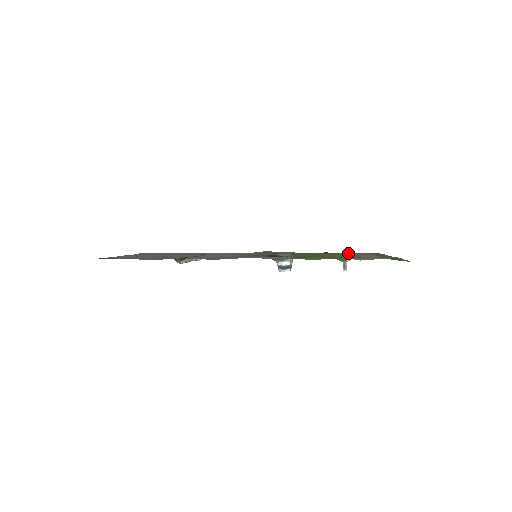
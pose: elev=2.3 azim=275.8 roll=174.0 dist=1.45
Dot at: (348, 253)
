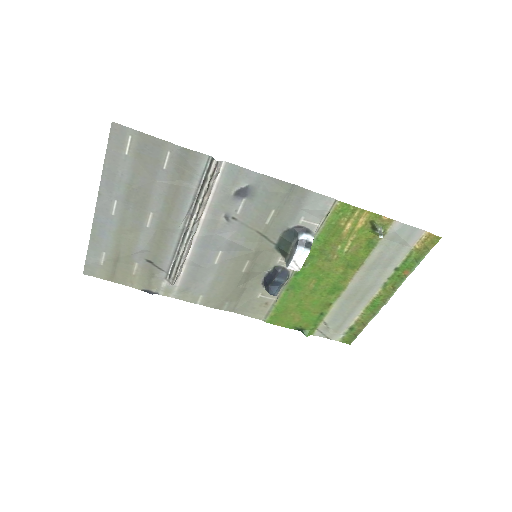
Dot at: (325, 328)
